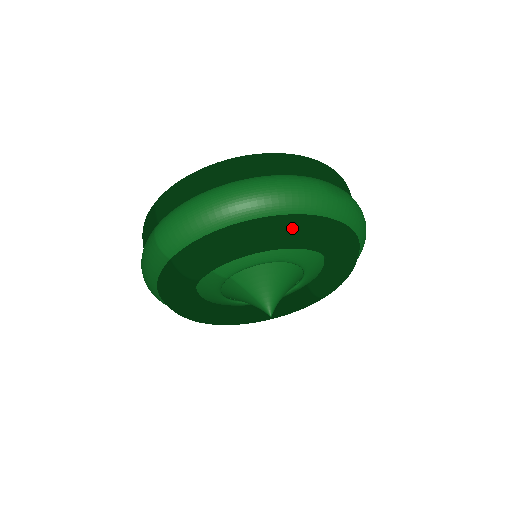
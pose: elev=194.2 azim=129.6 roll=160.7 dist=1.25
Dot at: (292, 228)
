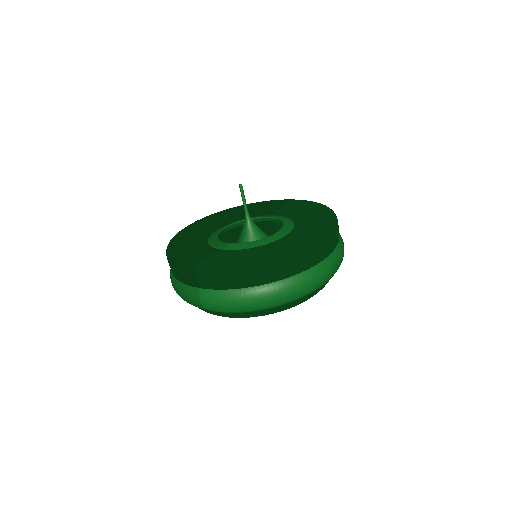
Dot at: (303, 301)
